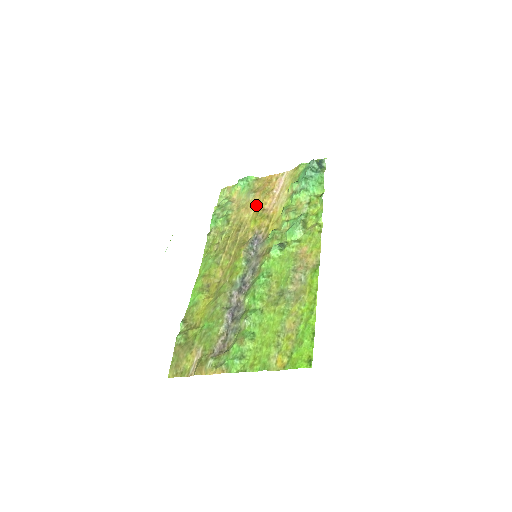
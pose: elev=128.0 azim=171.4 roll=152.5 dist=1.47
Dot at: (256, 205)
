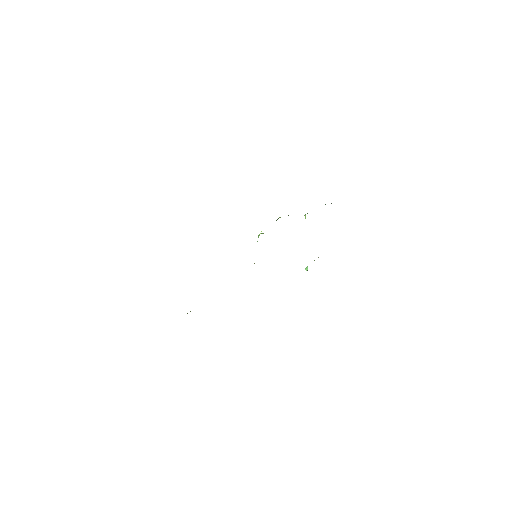
Dot at: occluded
